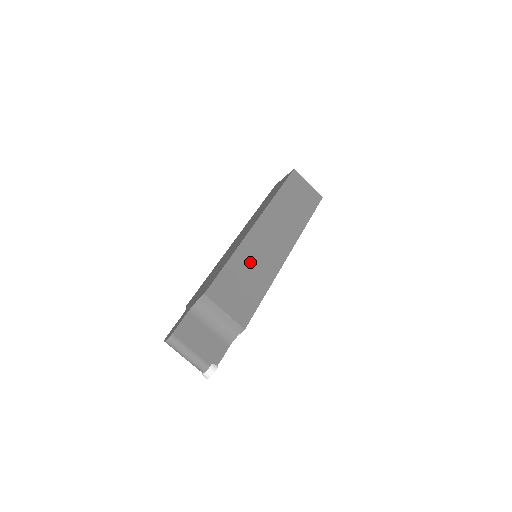
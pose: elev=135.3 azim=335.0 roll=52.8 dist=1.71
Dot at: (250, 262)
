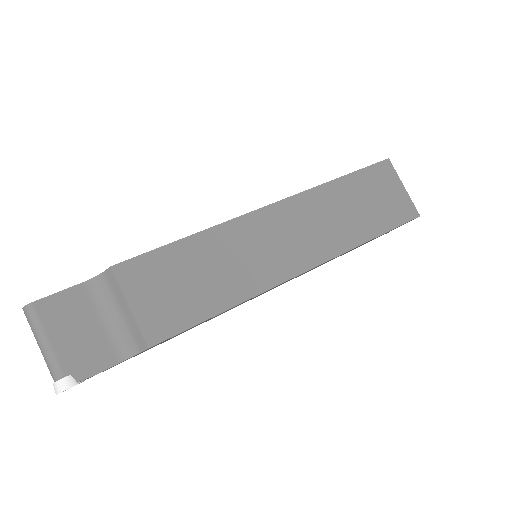
Dot at: (224, 255)
